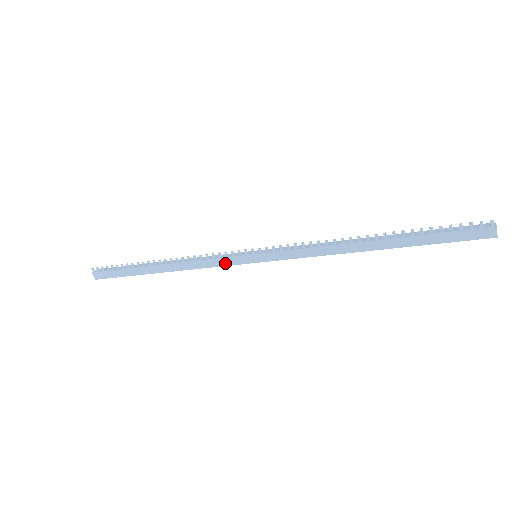
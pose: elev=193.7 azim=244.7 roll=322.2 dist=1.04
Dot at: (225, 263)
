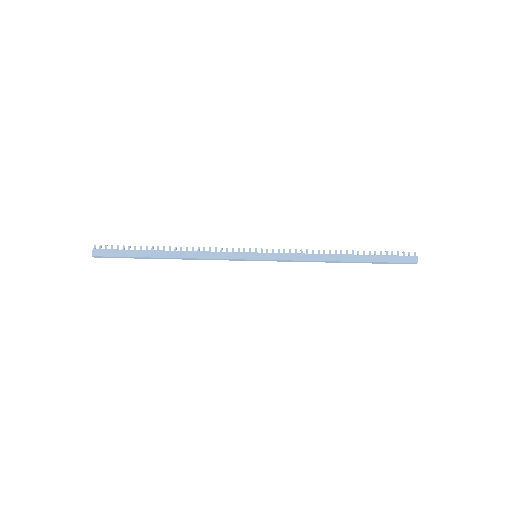
Dot at: (230, 256)
